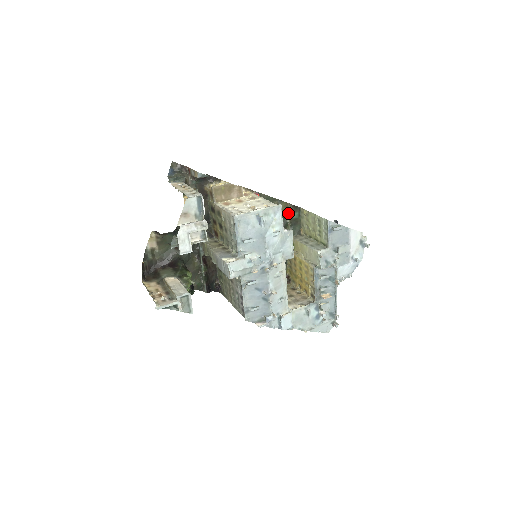
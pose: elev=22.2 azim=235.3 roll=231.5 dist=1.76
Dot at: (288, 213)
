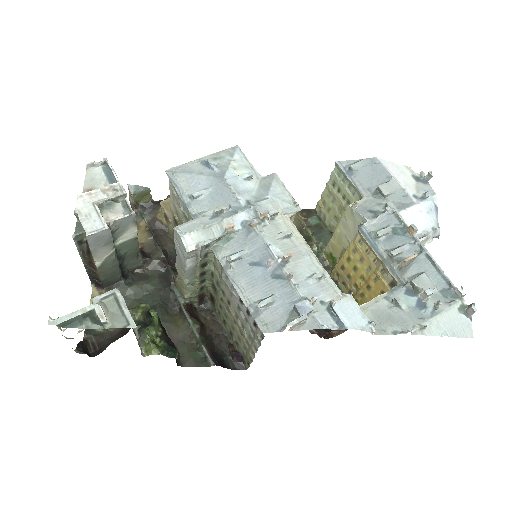
Dot at: (302, 224)
